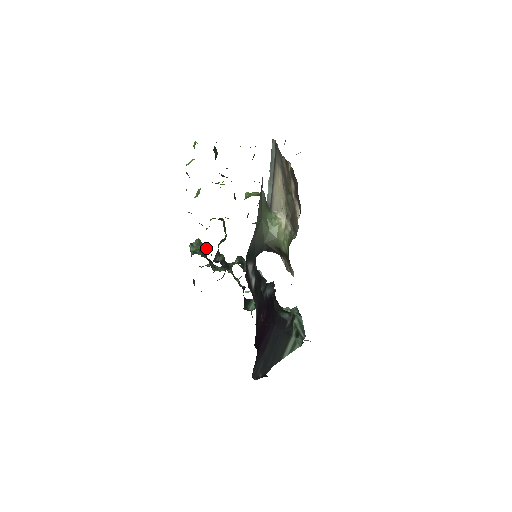
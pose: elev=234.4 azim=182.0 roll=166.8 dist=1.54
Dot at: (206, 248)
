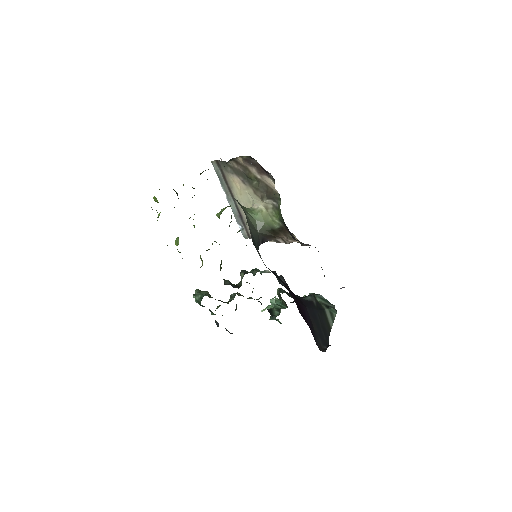
Dot at: occluded
